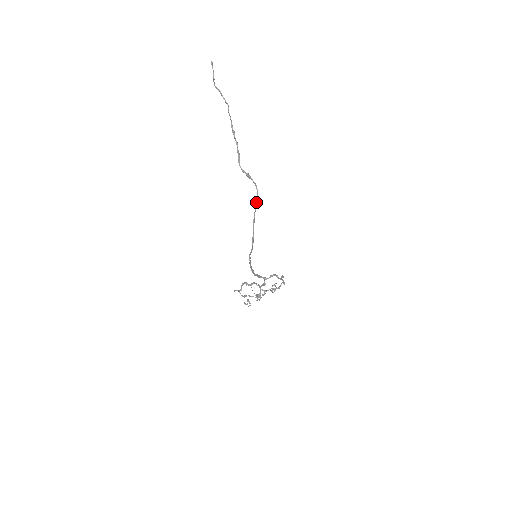
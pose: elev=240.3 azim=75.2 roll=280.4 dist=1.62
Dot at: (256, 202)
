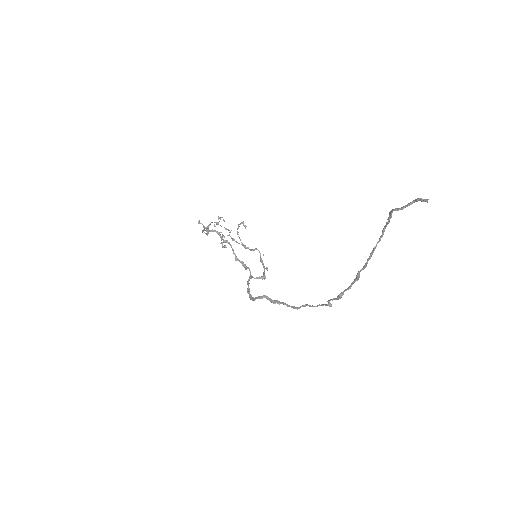
Dot at: occluded
